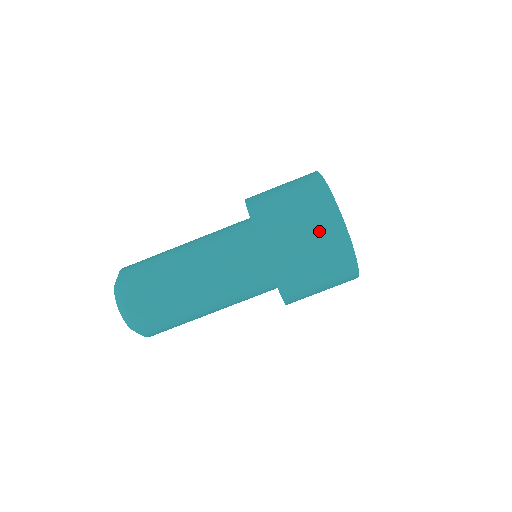
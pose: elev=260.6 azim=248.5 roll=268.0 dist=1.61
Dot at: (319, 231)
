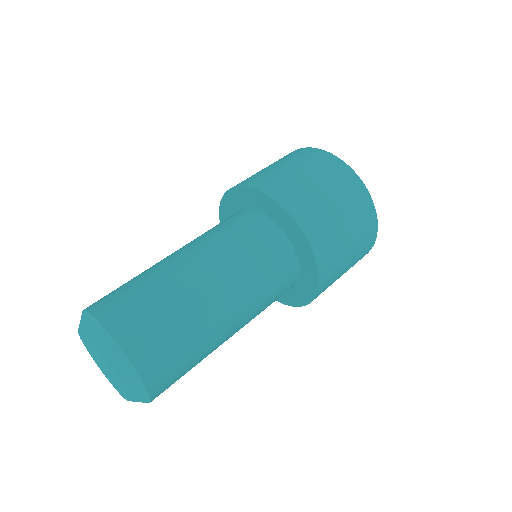
Dot at: (347, 199)
